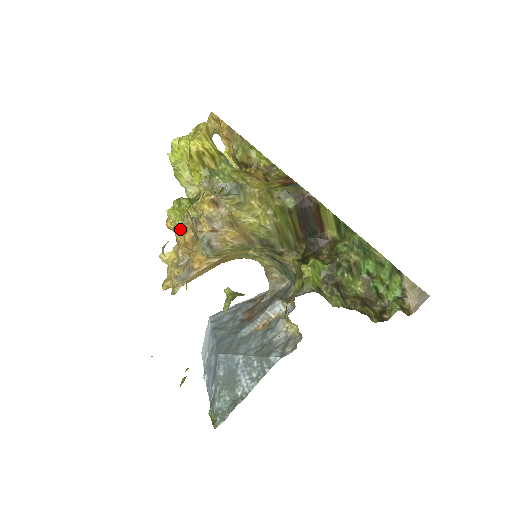
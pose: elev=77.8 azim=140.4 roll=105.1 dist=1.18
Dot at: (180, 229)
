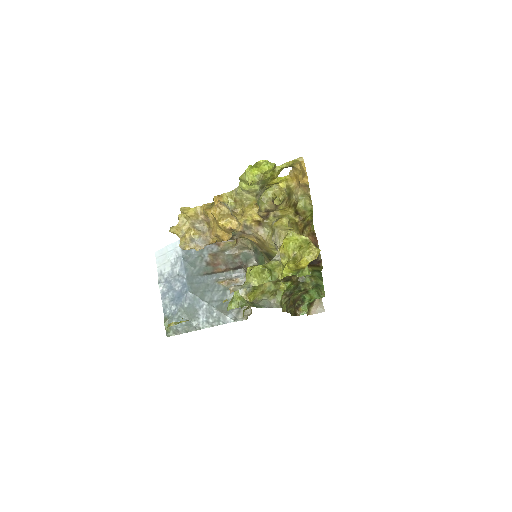
Dot at: (226, 230)
